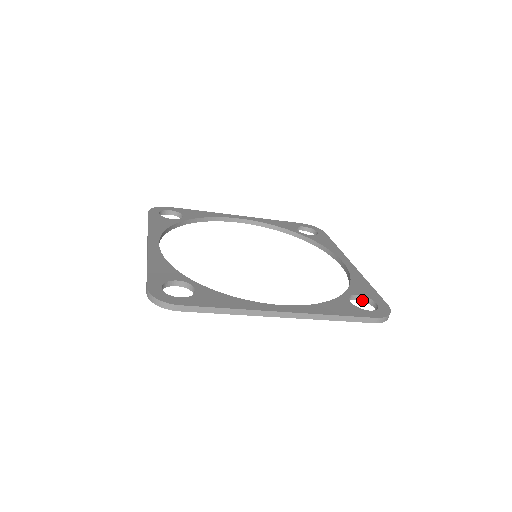
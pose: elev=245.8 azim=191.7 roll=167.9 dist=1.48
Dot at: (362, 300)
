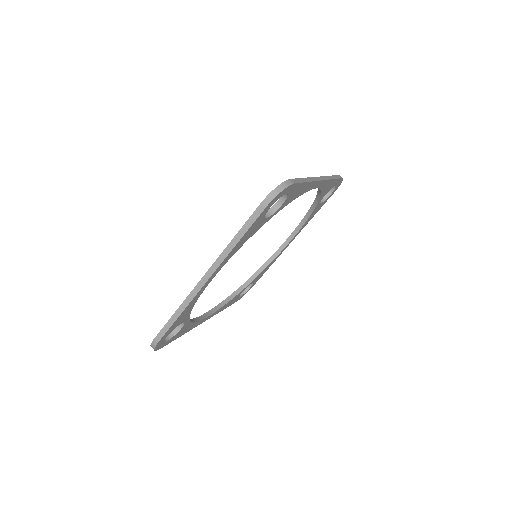
Dot at: (285, 199)
